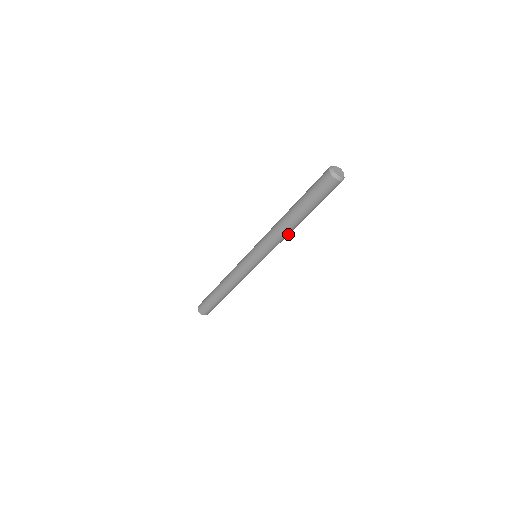
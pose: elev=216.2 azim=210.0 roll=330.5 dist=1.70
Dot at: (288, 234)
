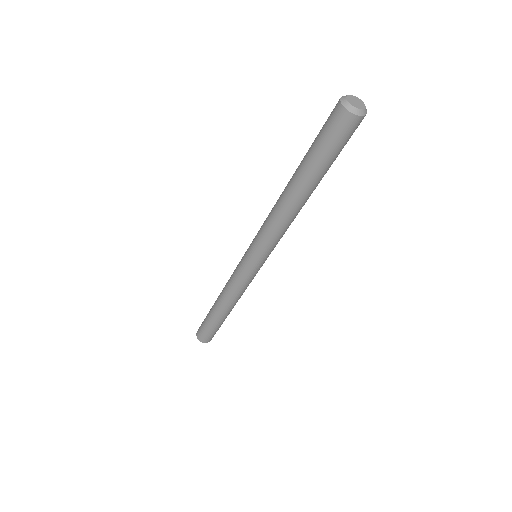
Dot at: occluded
